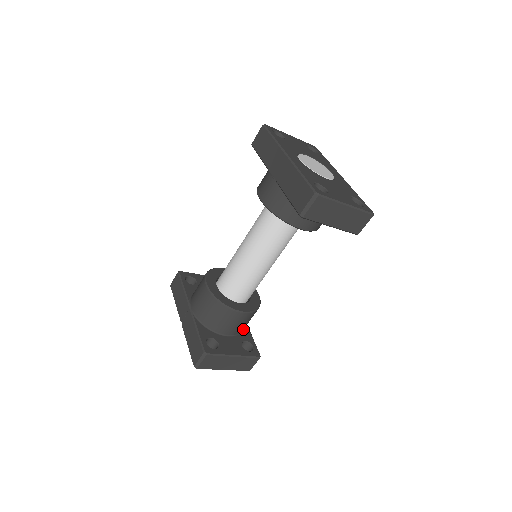
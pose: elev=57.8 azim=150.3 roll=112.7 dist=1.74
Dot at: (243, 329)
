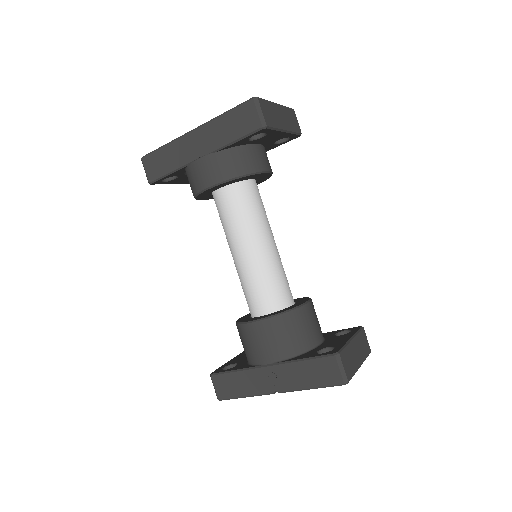
Dot at: occluded
